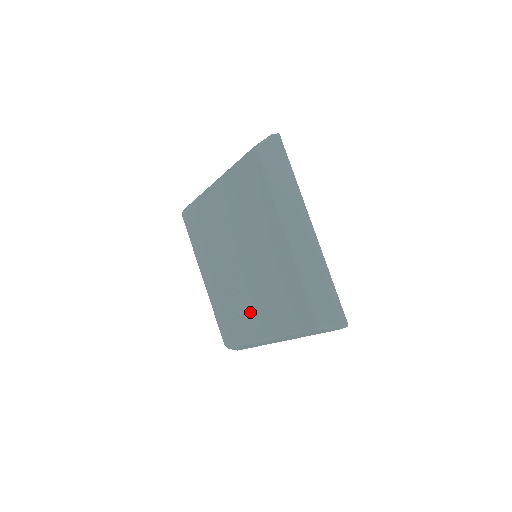
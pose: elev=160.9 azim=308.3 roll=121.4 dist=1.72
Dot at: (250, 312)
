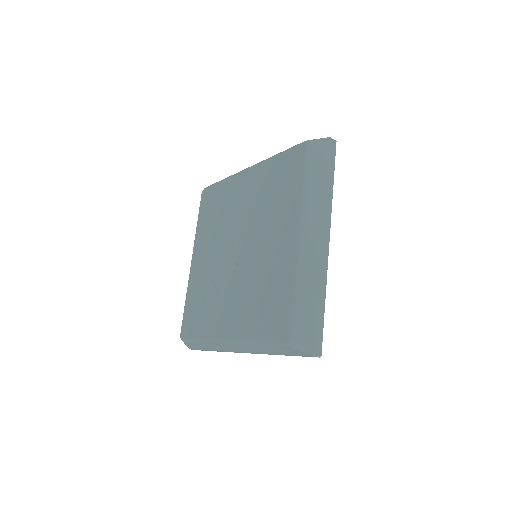
Dot at: (224, 307)
